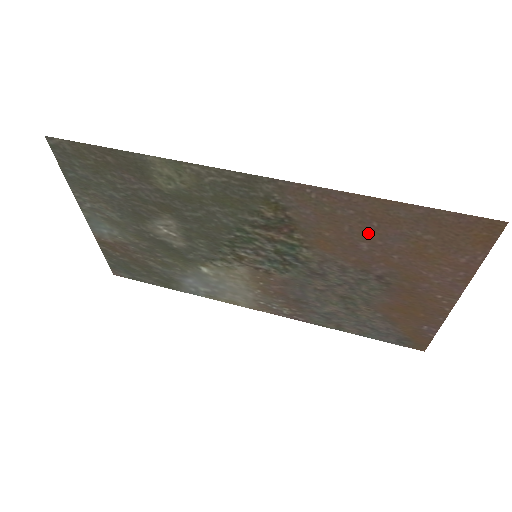
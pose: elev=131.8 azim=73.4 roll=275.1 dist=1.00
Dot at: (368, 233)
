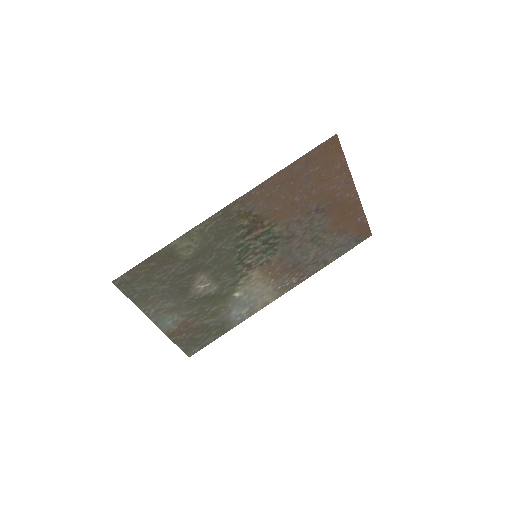
Dot at: (293, 190)
